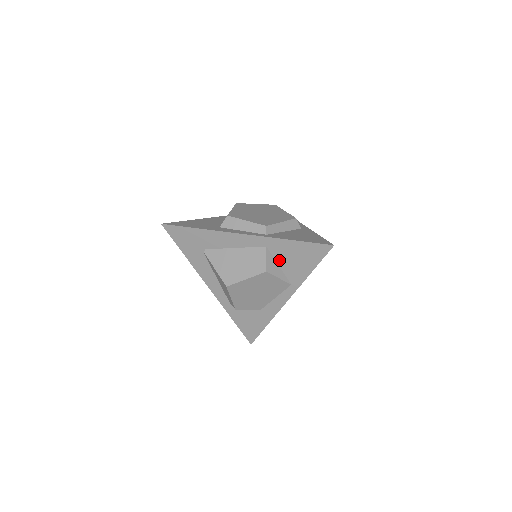
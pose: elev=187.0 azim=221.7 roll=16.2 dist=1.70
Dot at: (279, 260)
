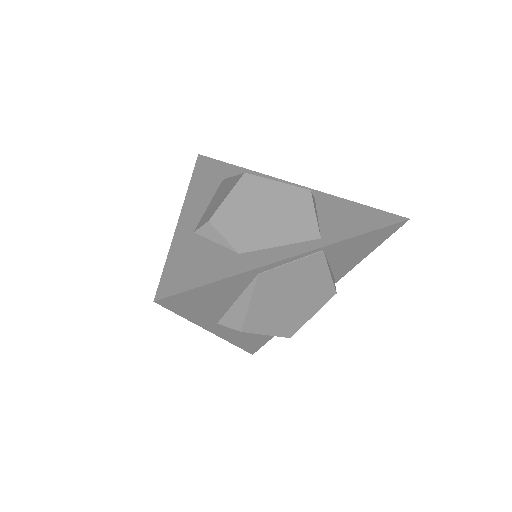
Dot at: (322, 212)
